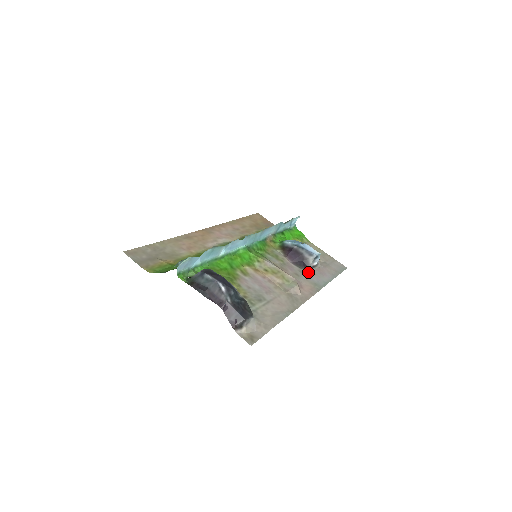
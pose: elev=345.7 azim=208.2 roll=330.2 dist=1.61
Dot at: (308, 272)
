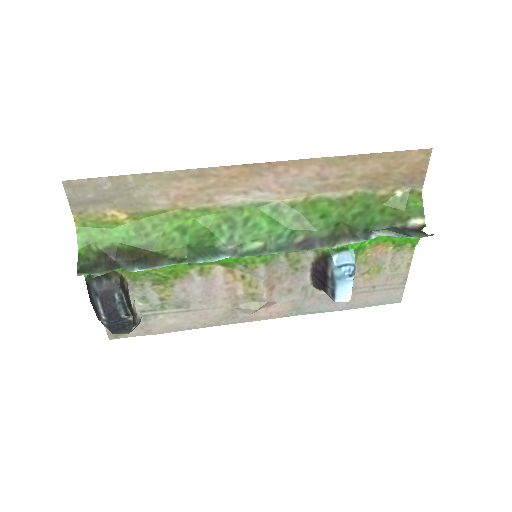
Dot at: (314, 293)
